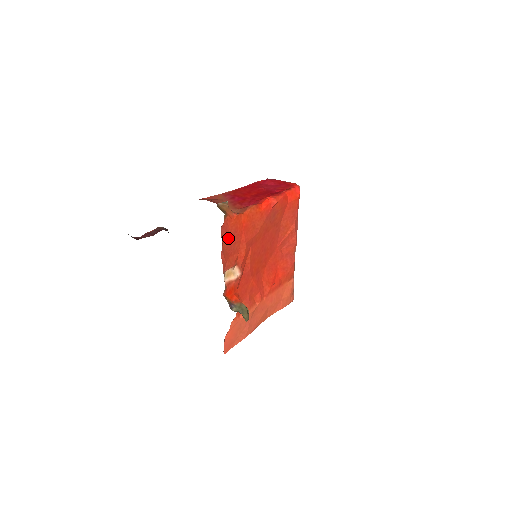
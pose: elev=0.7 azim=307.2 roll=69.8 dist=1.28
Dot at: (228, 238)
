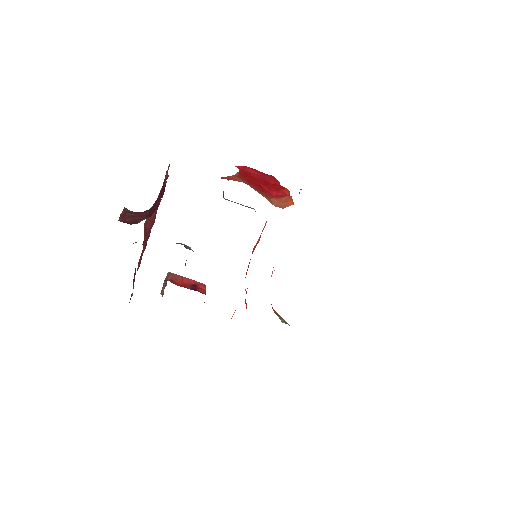
Dot at: occluded
